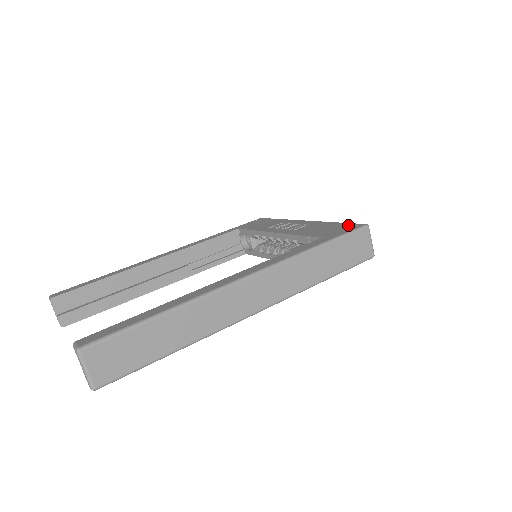
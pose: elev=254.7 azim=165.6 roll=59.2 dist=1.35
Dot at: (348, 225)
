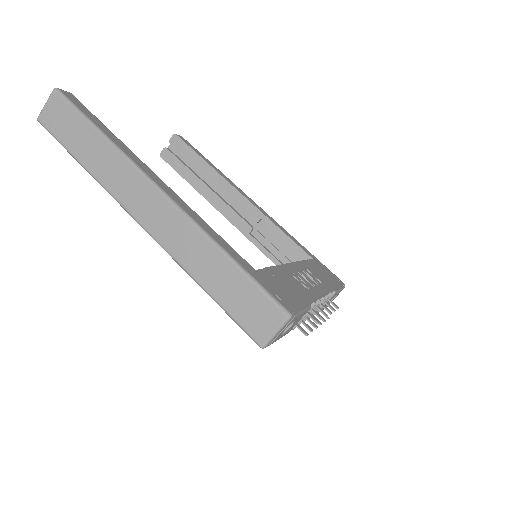
Dot at: (292, 302)
